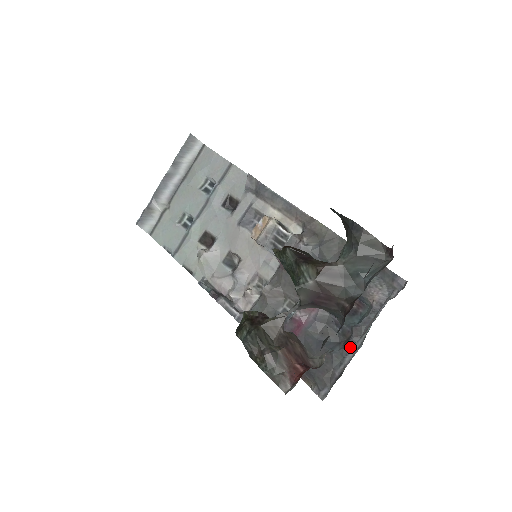
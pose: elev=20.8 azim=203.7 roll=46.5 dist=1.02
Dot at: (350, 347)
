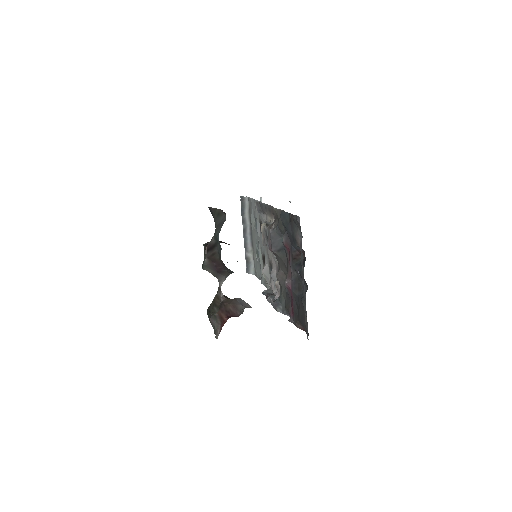
Dot at: (304, 290)
